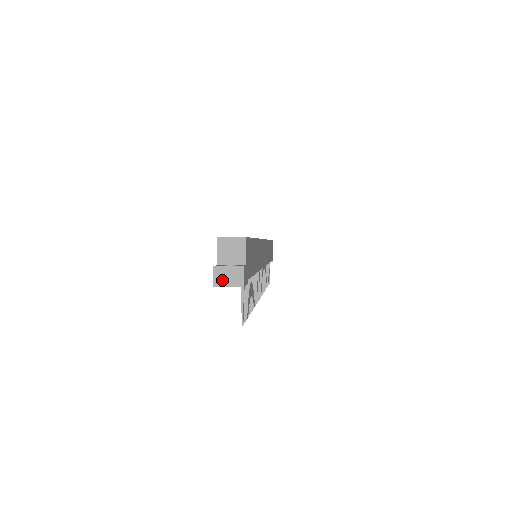
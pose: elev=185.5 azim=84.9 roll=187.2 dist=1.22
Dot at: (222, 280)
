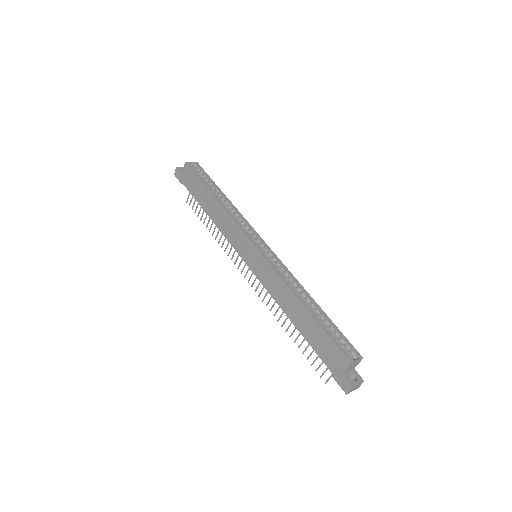
Dot at: (352, 390)
